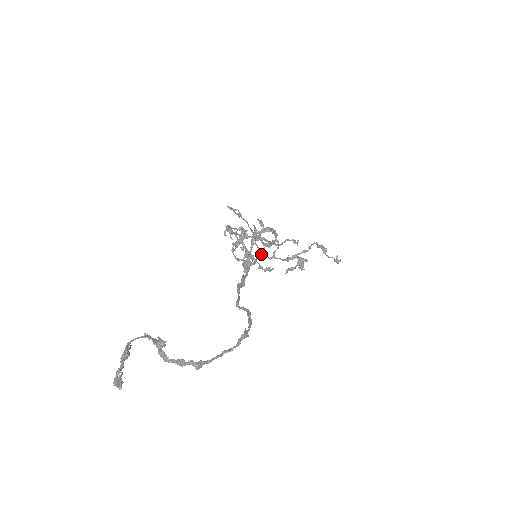
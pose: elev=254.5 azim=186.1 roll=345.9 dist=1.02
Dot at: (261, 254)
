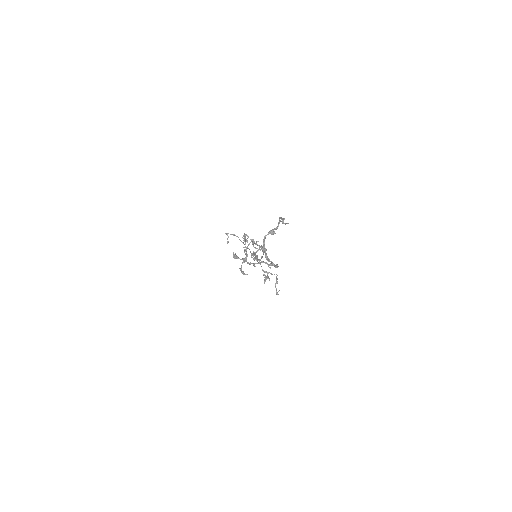
Dot at: occluded
